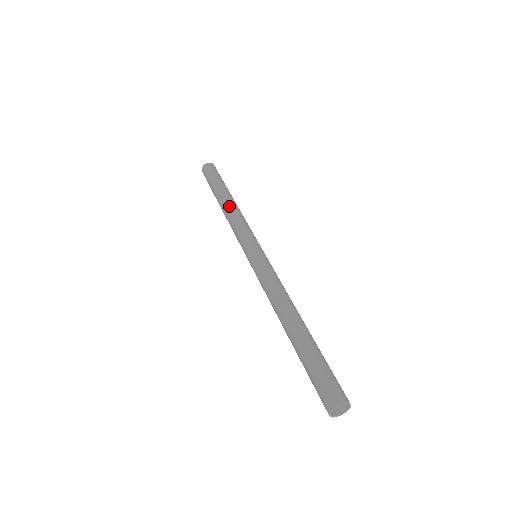
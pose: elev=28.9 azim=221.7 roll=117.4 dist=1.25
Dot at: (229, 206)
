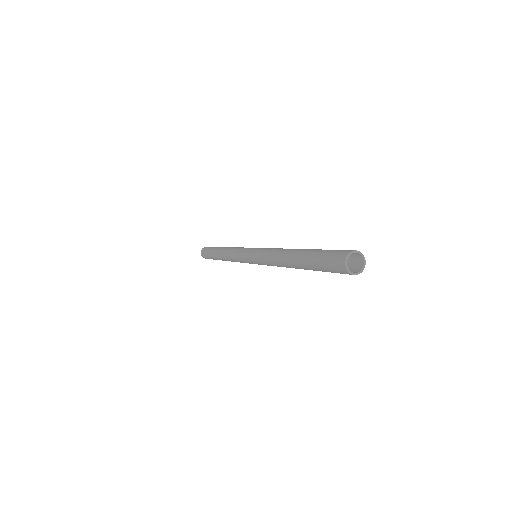
Dot at: (225, 249)
